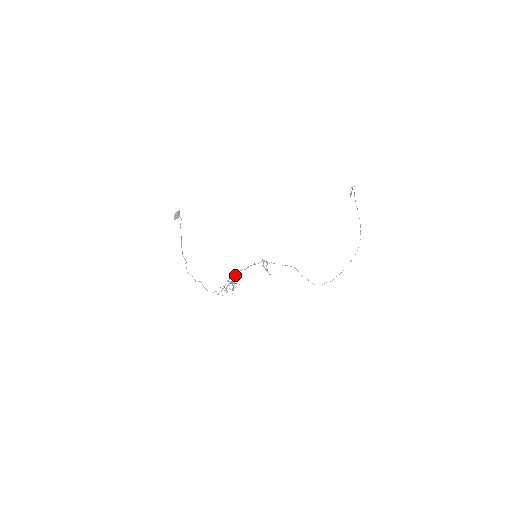
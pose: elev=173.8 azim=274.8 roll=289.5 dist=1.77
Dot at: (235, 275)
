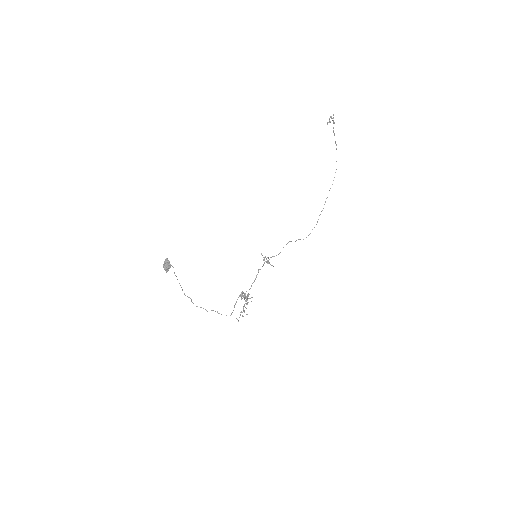
Dot at: (248, 295)
